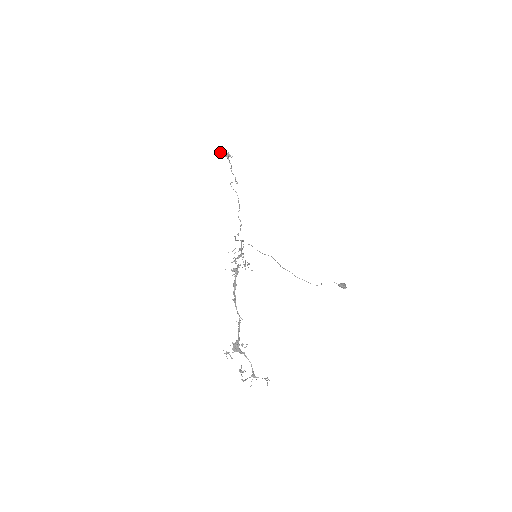
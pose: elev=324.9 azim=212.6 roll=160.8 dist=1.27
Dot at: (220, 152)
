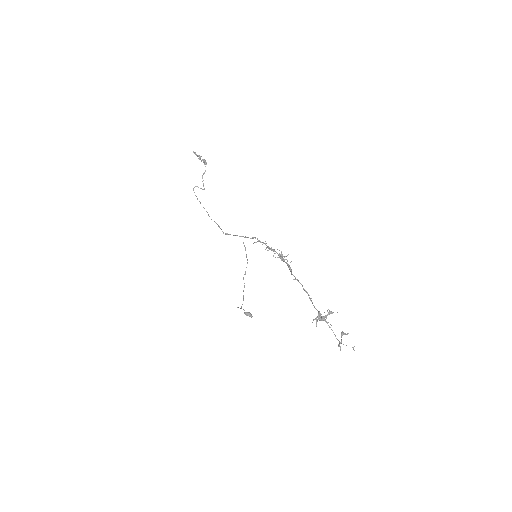
Dot at: (198, 155)
